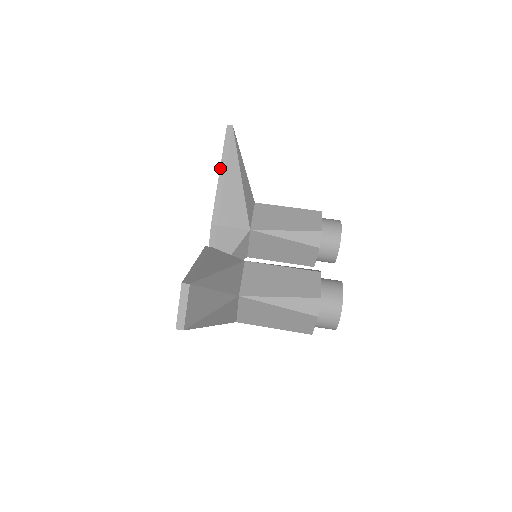
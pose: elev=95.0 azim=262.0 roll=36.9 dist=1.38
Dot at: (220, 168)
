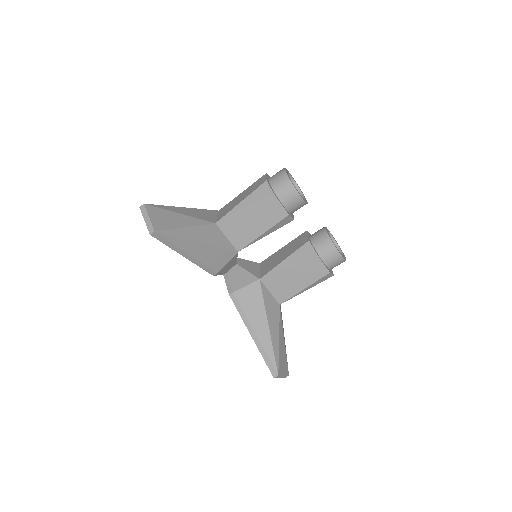
Dot at: occluded
